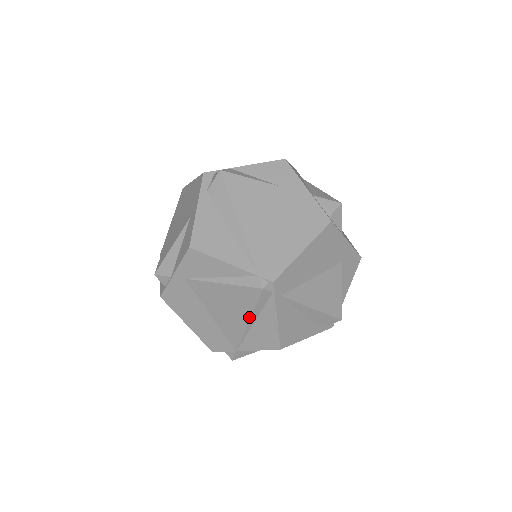
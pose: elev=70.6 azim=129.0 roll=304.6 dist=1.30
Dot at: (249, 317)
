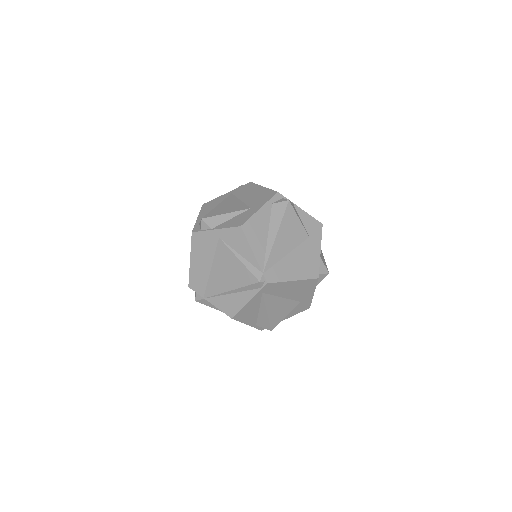
Dot at: (234, 288)
